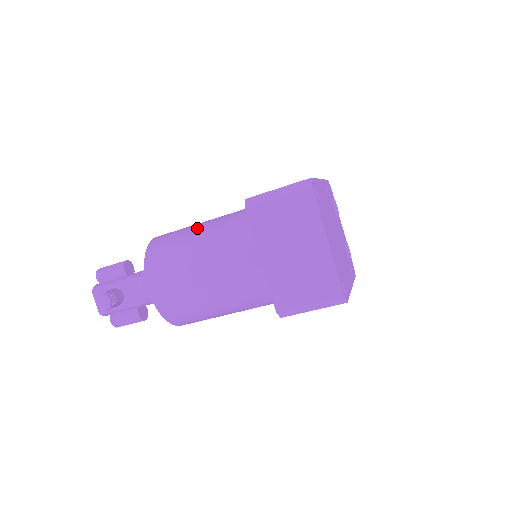
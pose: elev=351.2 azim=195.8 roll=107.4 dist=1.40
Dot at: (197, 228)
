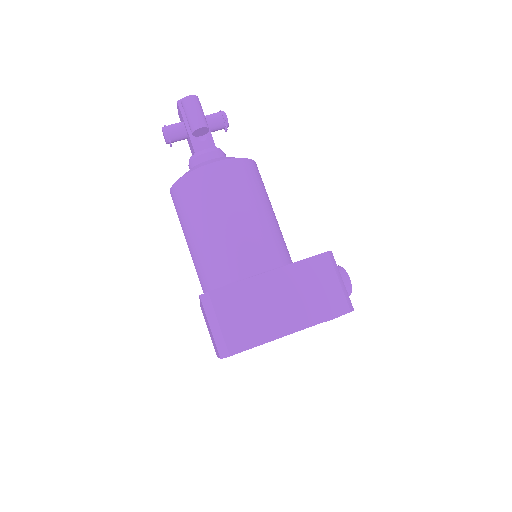
Dot at: (212, 222)
